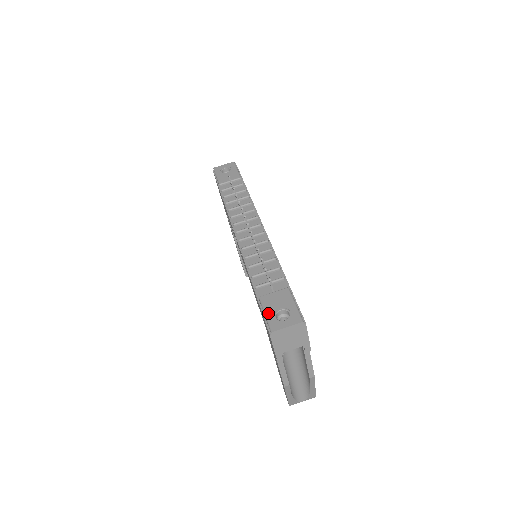
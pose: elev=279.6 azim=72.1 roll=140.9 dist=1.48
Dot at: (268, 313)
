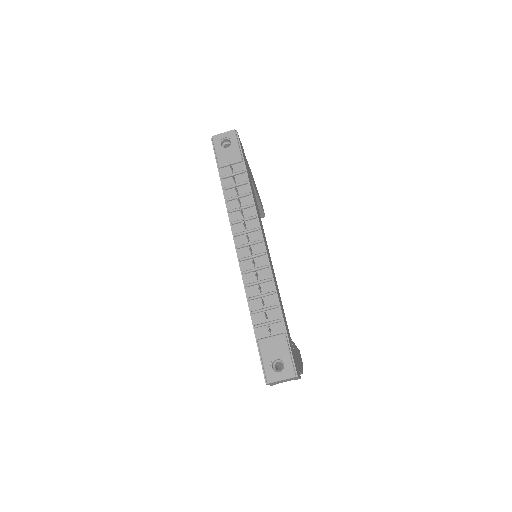
Dot at: (265, 362)
